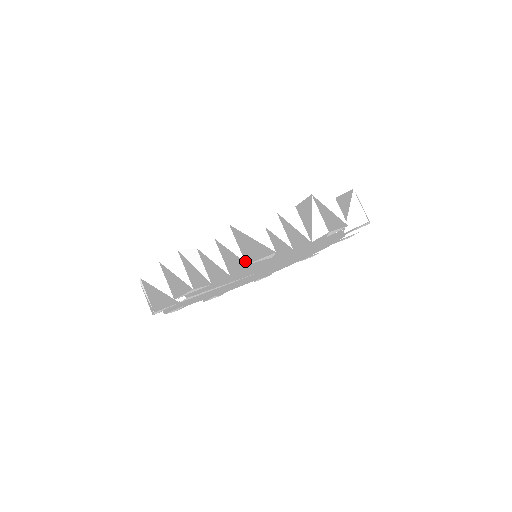
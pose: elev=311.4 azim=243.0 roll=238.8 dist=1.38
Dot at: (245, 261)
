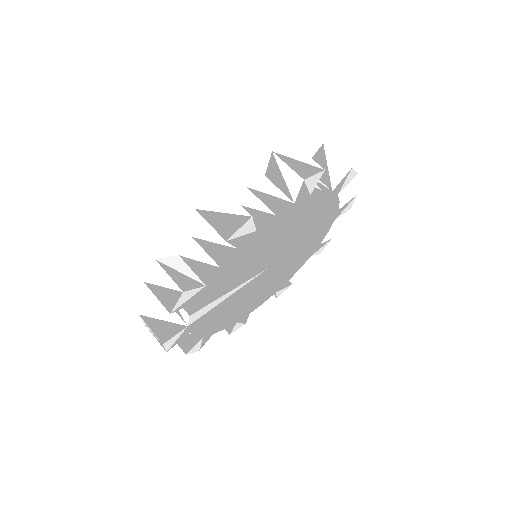
Dot at: (223, 238)
